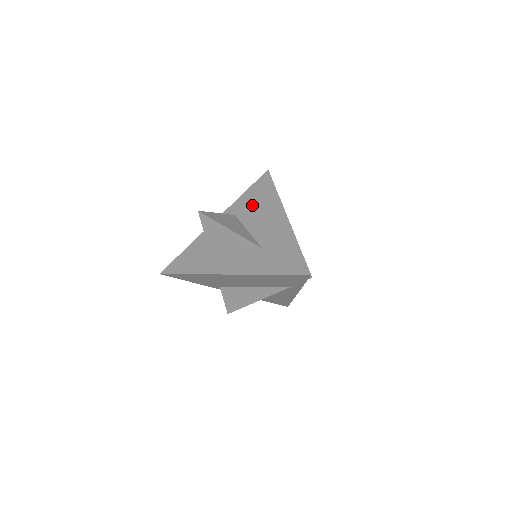
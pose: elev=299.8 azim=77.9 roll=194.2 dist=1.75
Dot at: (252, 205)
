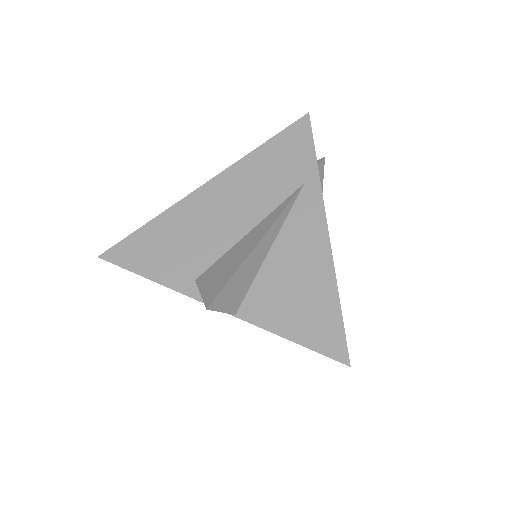
Dot at: occluded
